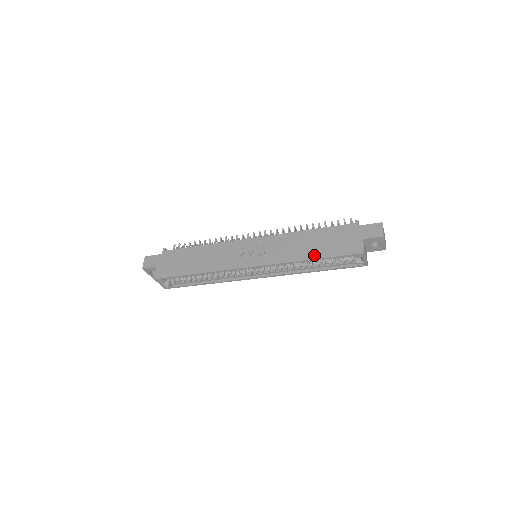
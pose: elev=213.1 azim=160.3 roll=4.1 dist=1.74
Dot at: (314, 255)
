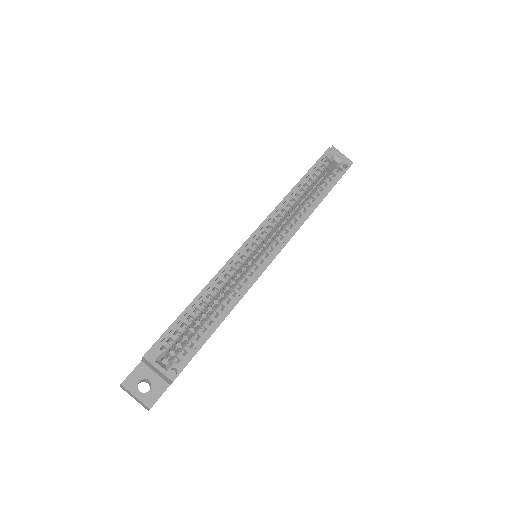
Dot at: occluded
